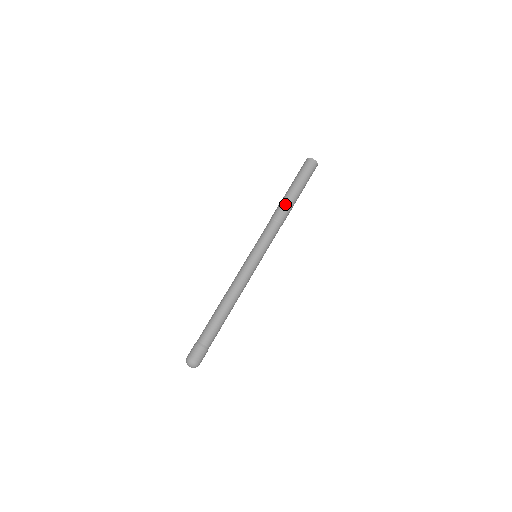
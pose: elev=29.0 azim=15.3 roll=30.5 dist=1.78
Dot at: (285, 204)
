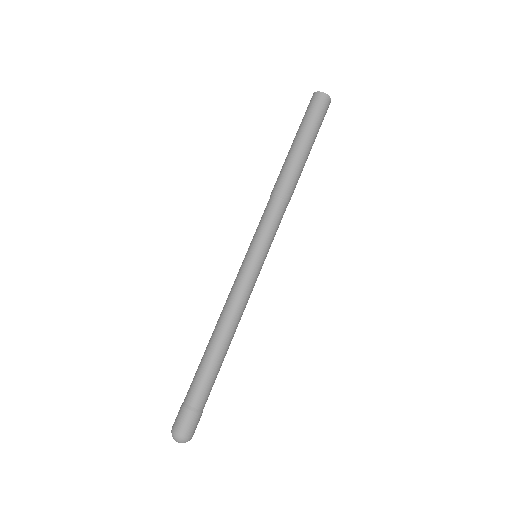
Dot at: (281, 169)
